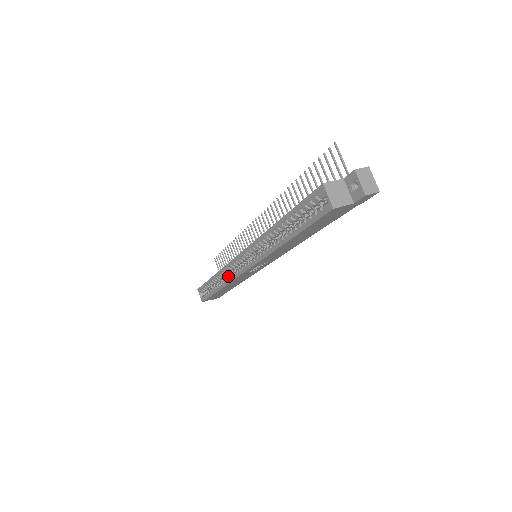
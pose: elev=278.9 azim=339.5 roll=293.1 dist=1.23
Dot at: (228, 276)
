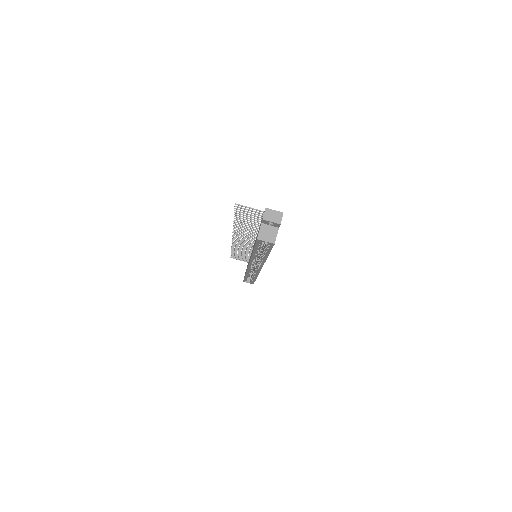
Dot at: occluded
